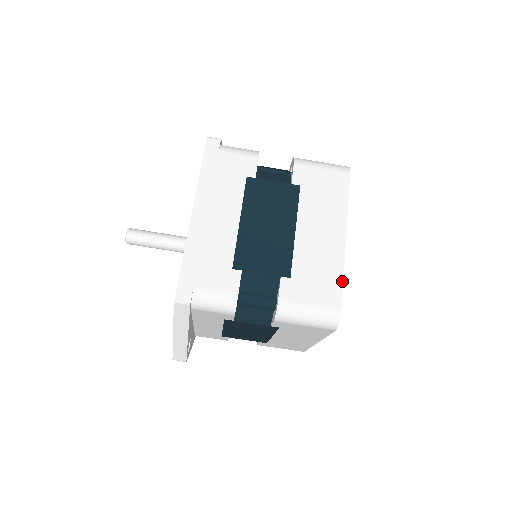
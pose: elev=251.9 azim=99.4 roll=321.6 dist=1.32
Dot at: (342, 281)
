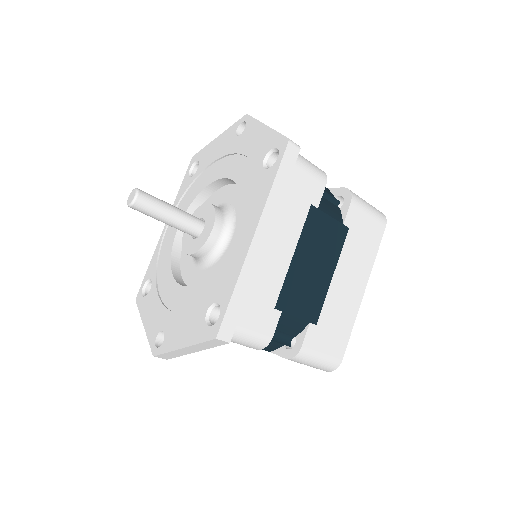
Dot at: (350, 333)
